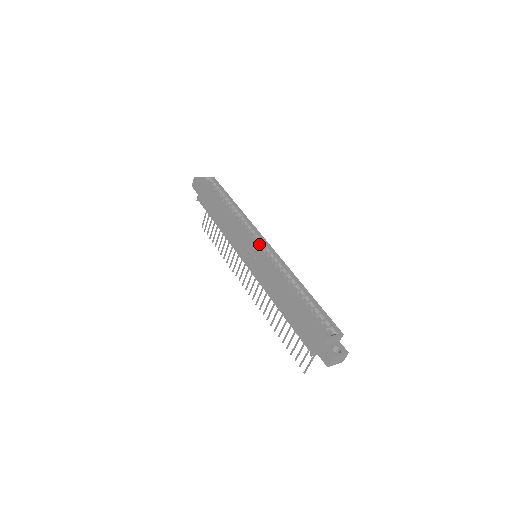
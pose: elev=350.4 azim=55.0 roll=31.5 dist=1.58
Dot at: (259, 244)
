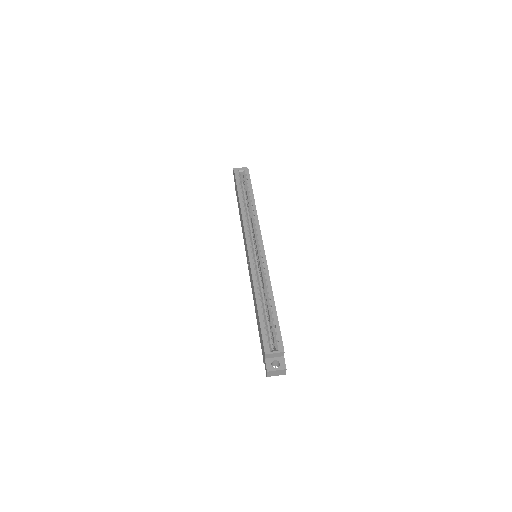
Dot at: (256, 246)
